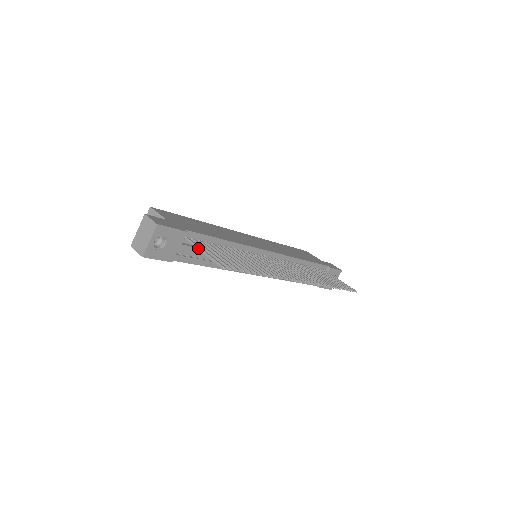
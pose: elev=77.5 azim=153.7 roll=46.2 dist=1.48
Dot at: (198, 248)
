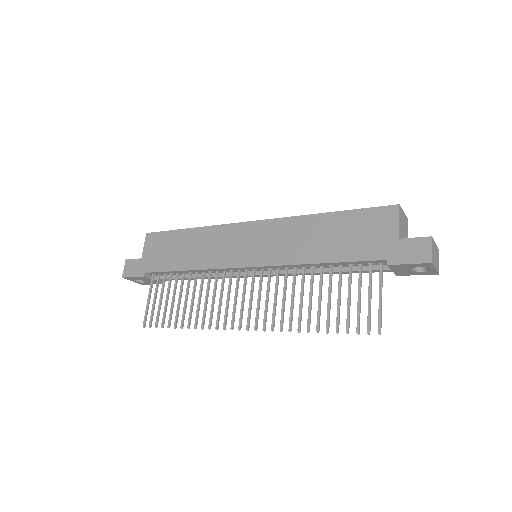
Dot at: (149, 293)
